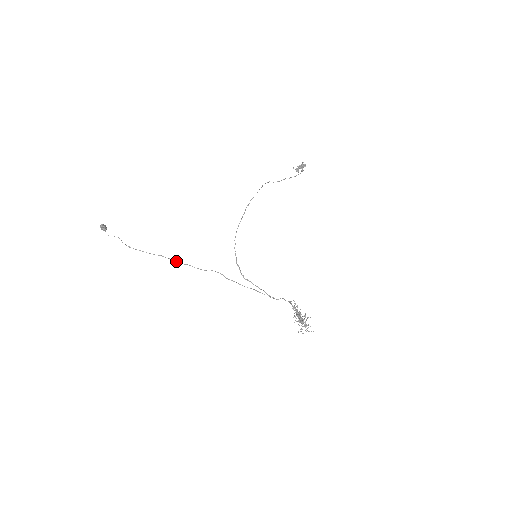
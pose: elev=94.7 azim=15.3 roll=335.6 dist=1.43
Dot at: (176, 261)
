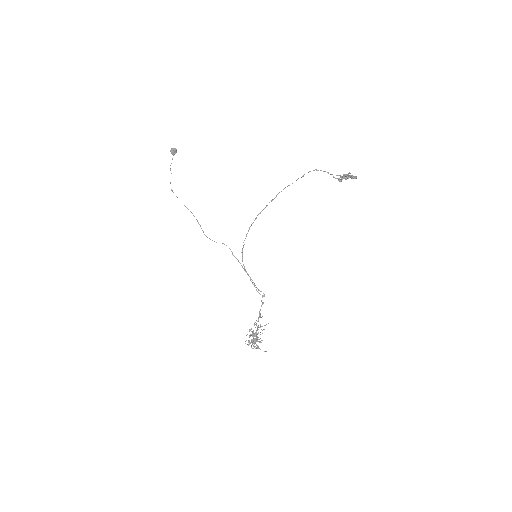
Dot at: (198, 223)
